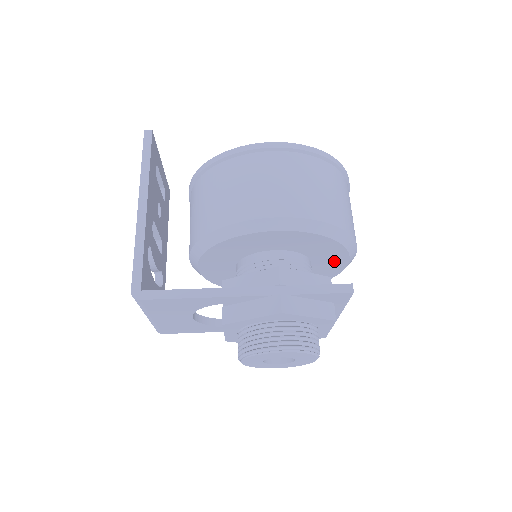
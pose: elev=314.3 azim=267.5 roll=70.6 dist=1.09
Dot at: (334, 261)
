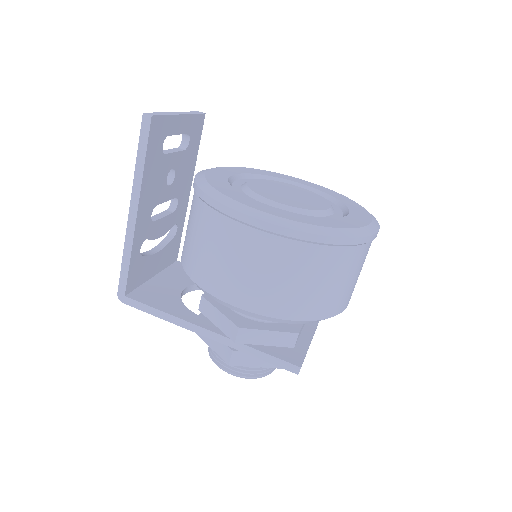
Dot at: occluded
